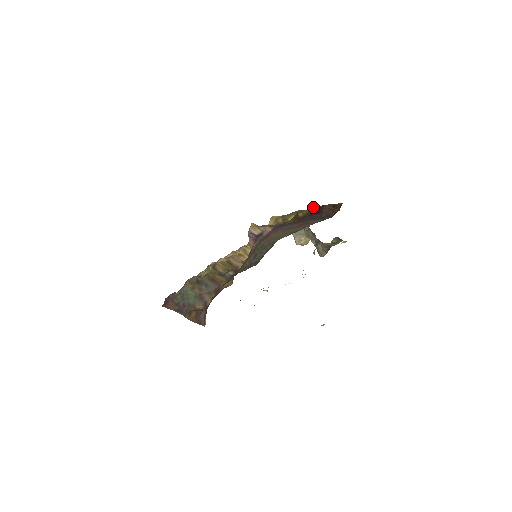
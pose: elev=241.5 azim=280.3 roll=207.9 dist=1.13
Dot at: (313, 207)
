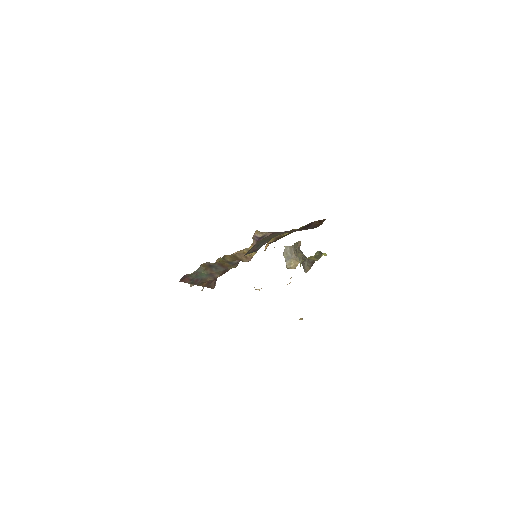
Dot at: occluded
